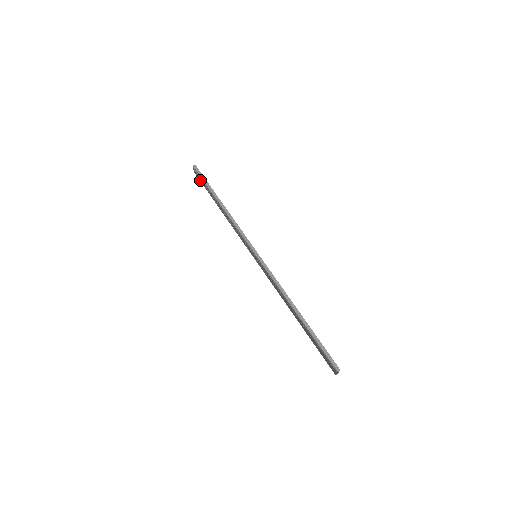
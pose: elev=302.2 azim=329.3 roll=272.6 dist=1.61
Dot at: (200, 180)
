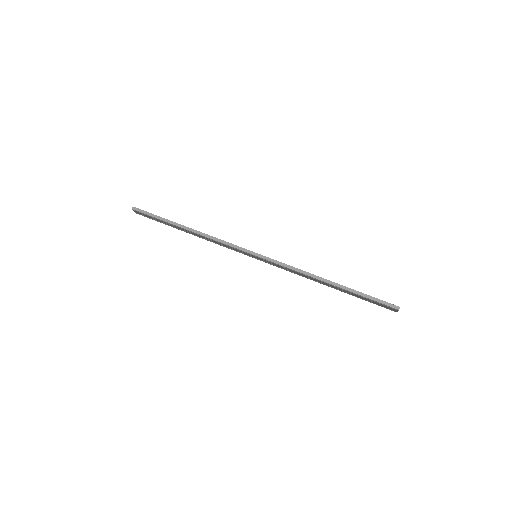
Dot at: occluded
